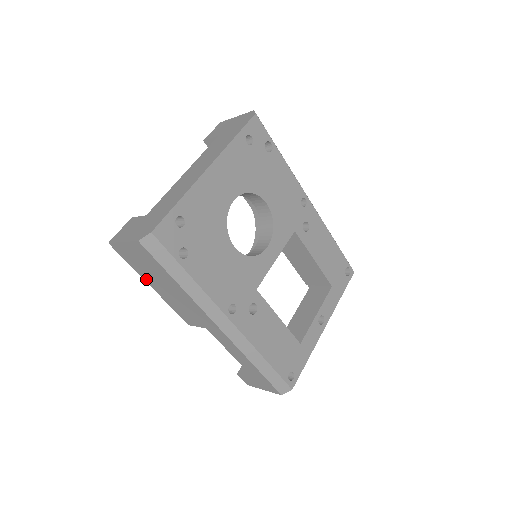
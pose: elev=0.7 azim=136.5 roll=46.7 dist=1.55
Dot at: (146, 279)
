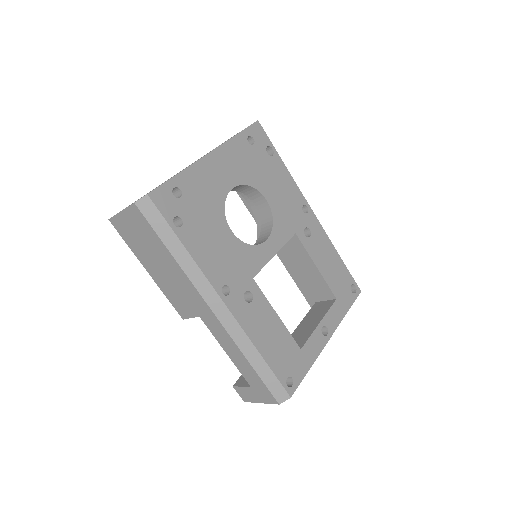
Dot at: (142, 260)
